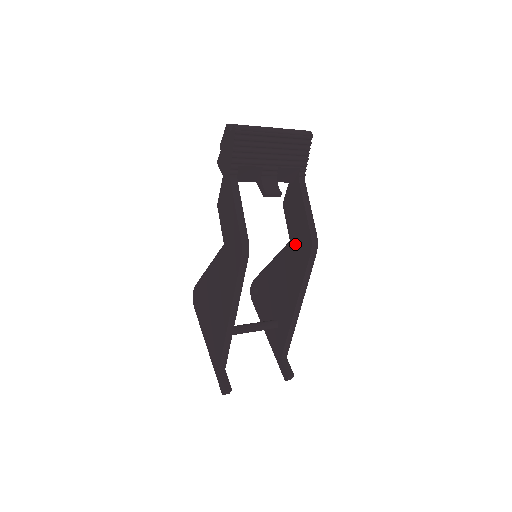
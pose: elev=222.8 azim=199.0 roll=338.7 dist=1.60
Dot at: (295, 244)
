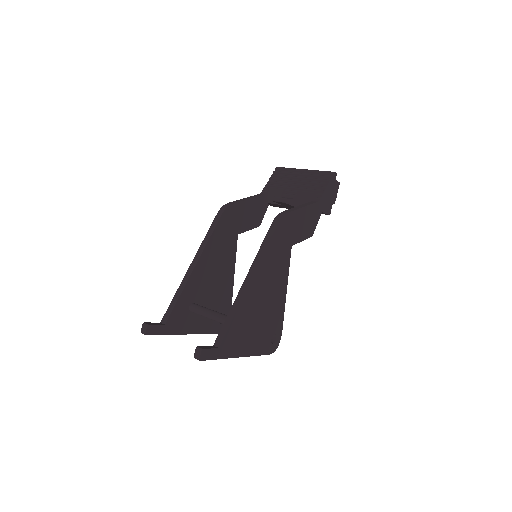
Dot at: occluded
